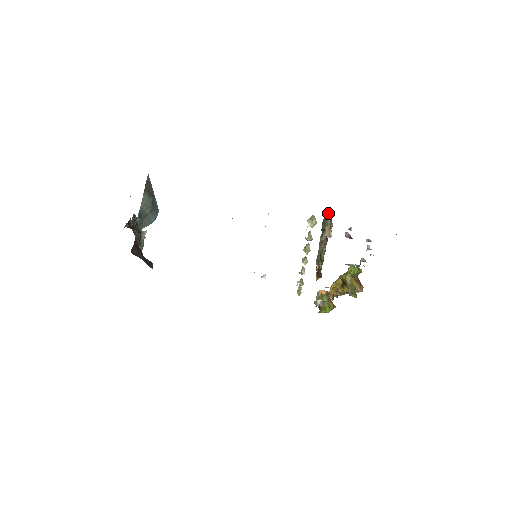
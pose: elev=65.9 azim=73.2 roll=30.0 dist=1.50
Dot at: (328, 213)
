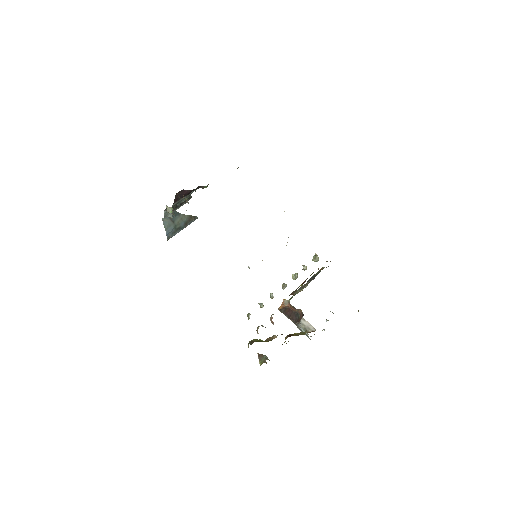
Dot at: occluded
